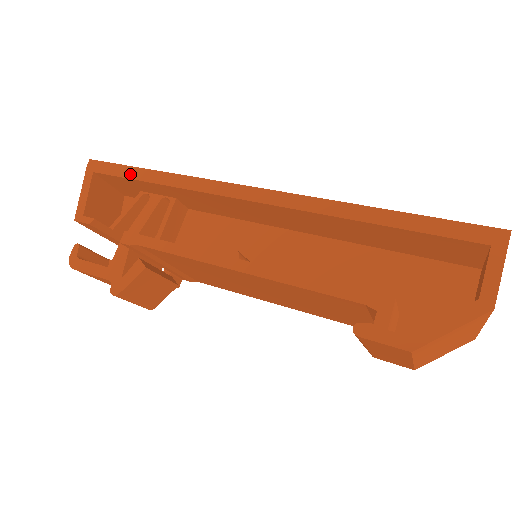
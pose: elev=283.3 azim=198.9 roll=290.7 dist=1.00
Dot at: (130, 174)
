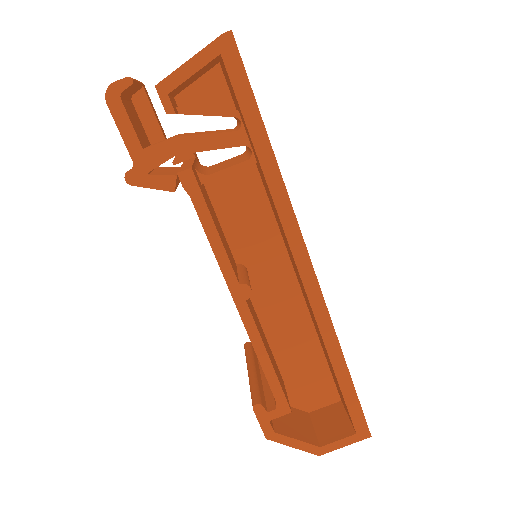
Dot at: (249, 114)
